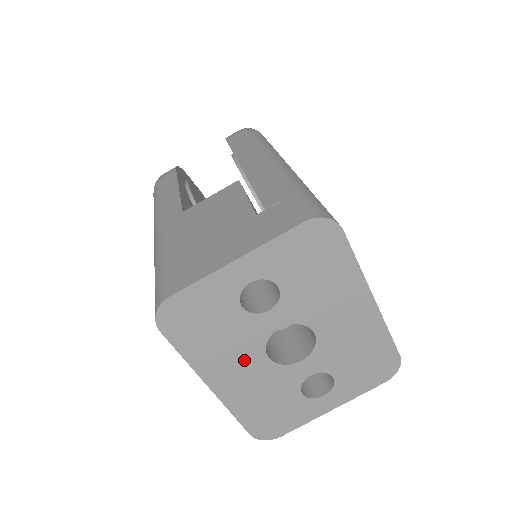
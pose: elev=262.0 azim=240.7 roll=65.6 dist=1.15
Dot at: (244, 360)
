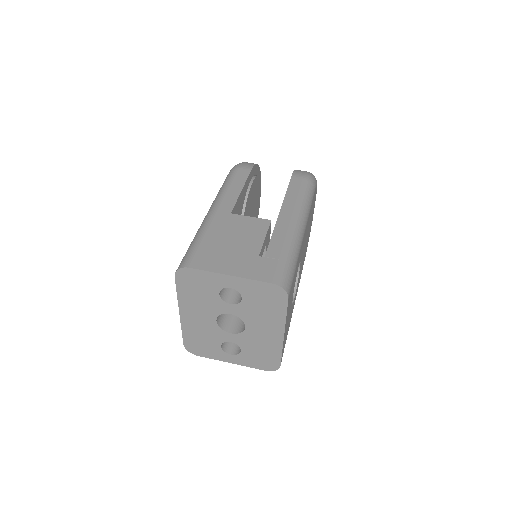
Dot at: (204, 314)
